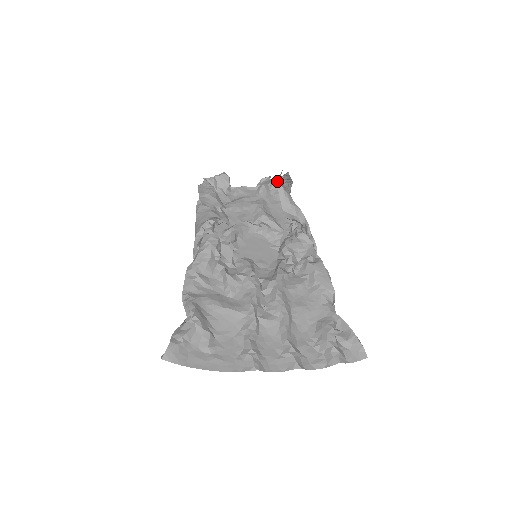
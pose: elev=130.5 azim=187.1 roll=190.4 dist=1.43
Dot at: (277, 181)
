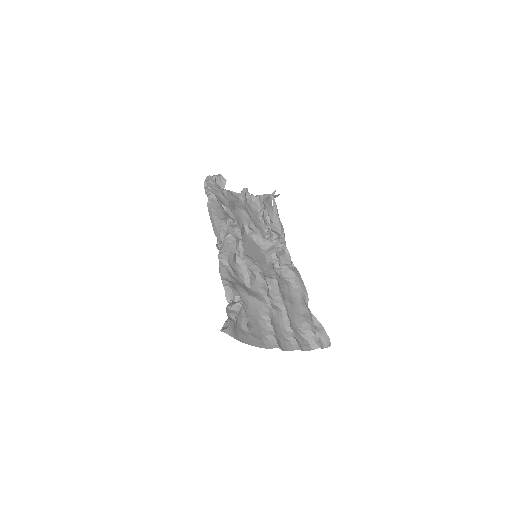
Dot at: (273, 199)
